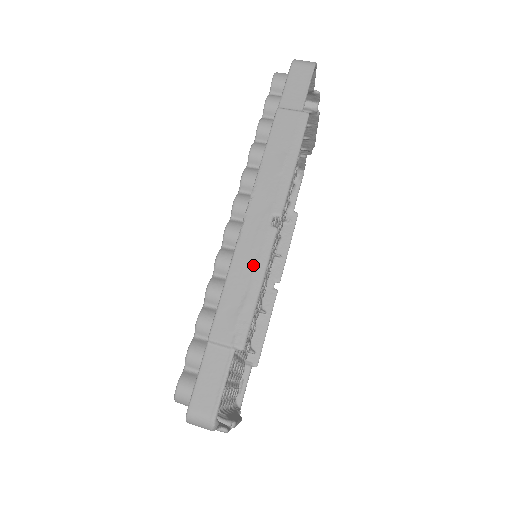
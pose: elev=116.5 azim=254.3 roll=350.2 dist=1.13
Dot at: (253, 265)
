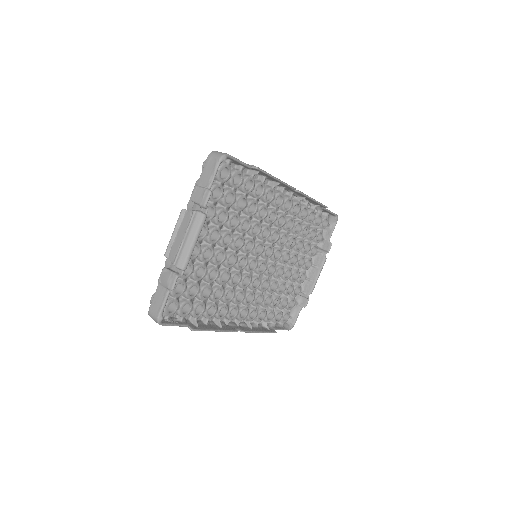
Dot at: occluded
